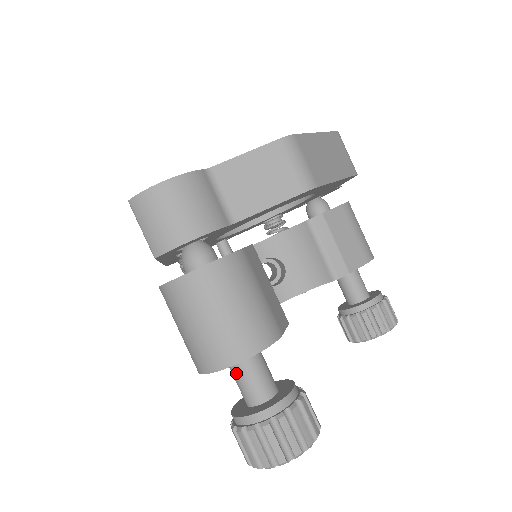
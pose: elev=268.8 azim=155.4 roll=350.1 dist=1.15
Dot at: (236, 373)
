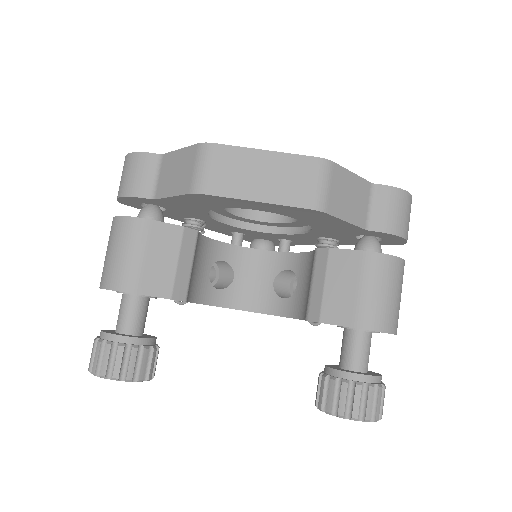
Dot at: occluded
